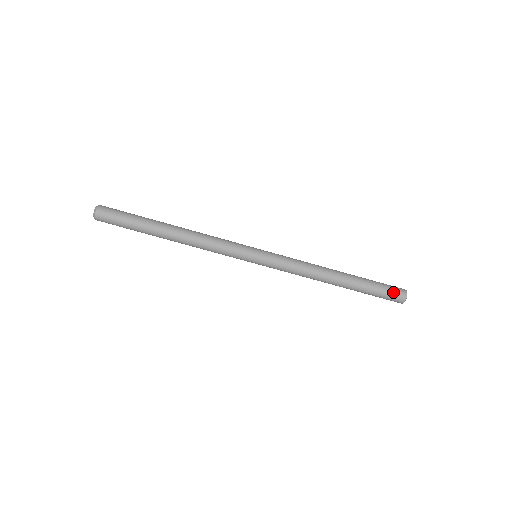
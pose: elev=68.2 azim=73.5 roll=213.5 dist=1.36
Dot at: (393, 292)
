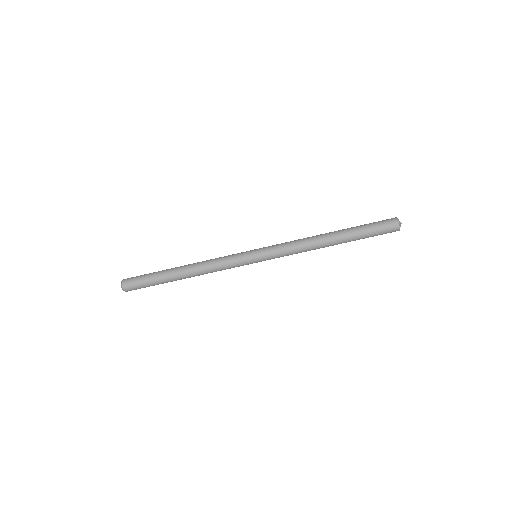
Dot at: (383, 221)
